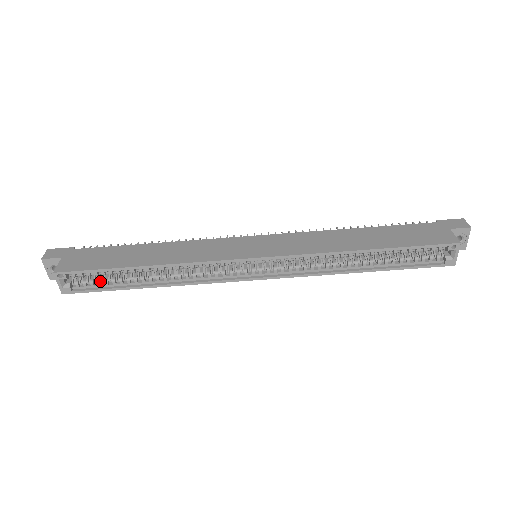
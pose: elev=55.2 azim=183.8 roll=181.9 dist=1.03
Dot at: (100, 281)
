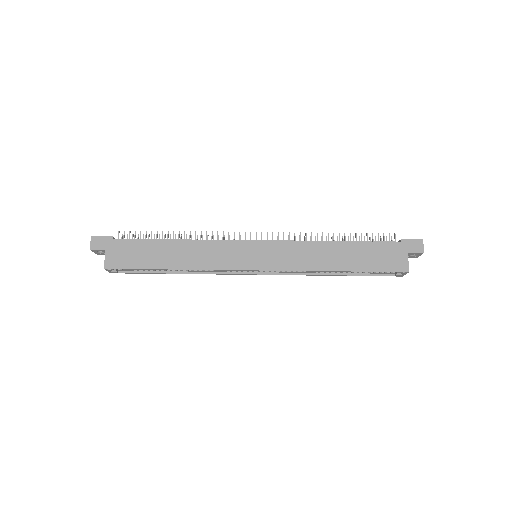
Dot at: occluded
